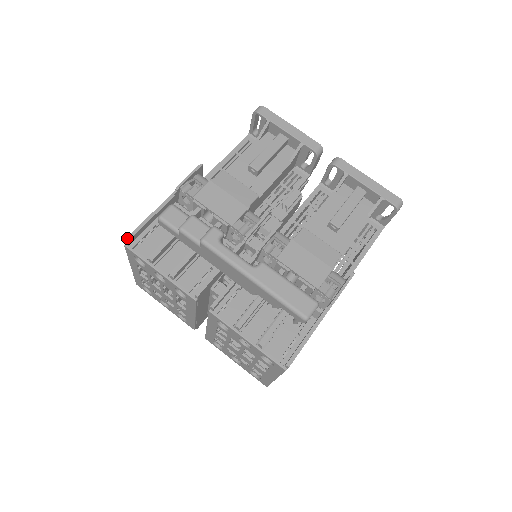
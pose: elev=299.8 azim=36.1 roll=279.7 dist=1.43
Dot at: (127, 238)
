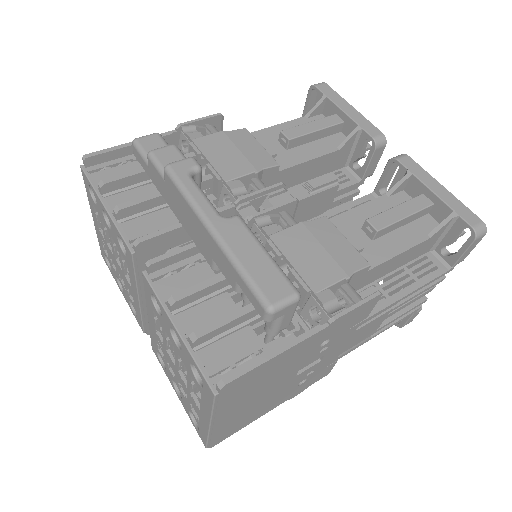
Dot at: (85, 155)
